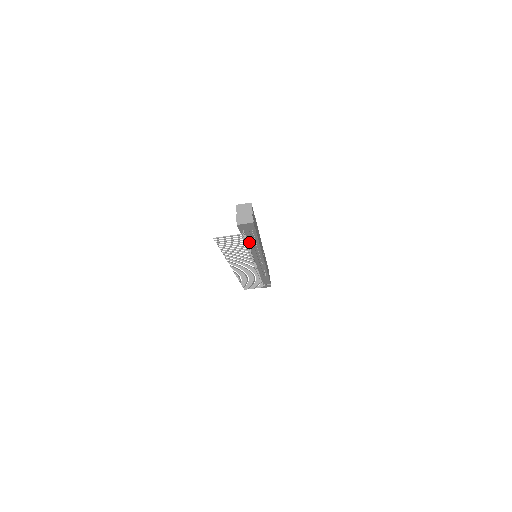
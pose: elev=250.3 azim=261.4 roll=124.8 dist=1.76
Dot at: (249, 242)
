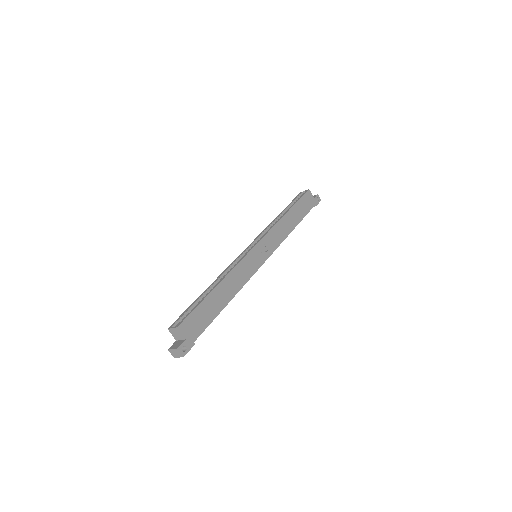
Dot at: occluded
